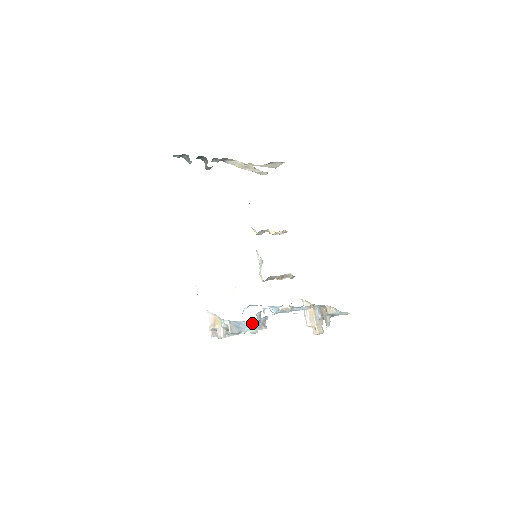
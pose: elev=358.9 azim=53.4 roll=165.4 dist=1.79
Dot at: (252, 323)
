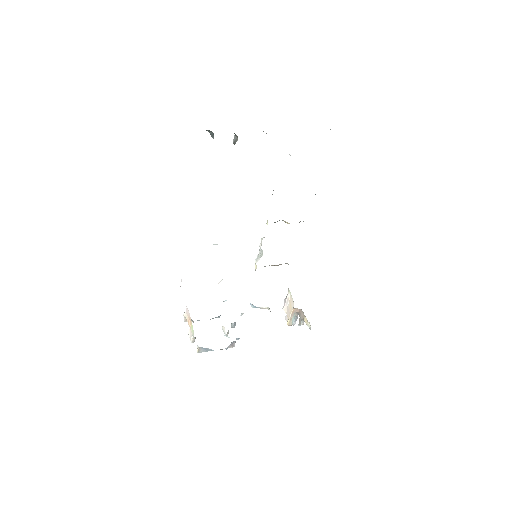
Dot at: occluded
